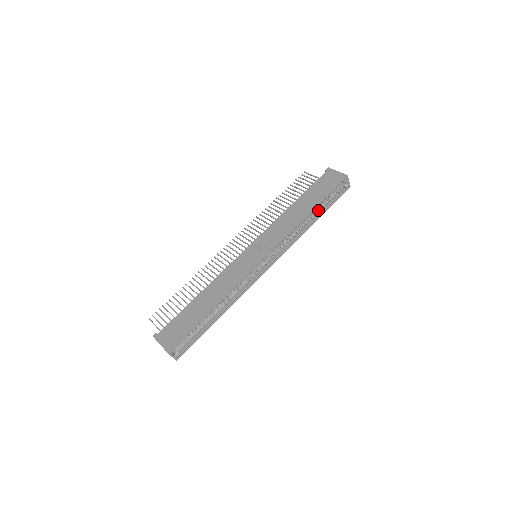
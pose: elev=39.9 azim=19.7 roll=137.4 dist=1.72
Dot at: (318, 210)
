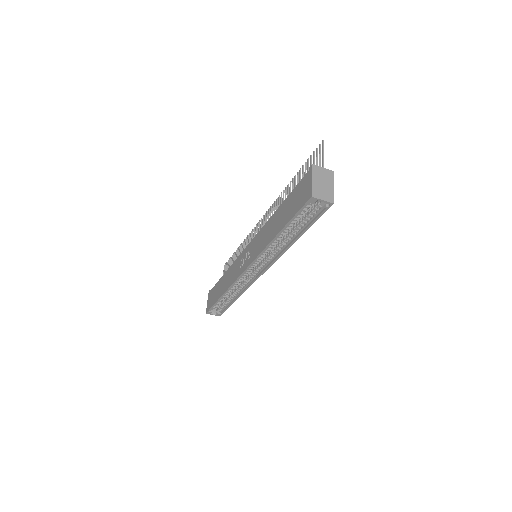
Dot at: (294, 229)
